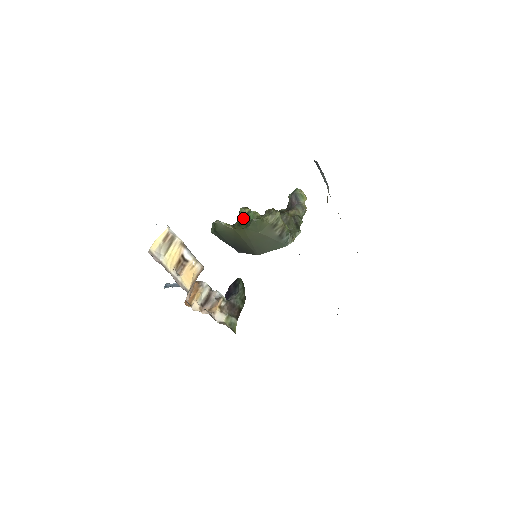
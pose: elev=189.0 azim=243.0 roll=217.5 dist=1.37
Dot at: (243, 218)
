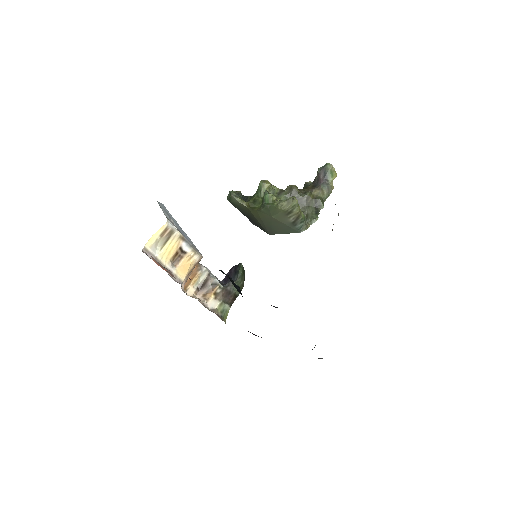
Dot at: (261, 193)
